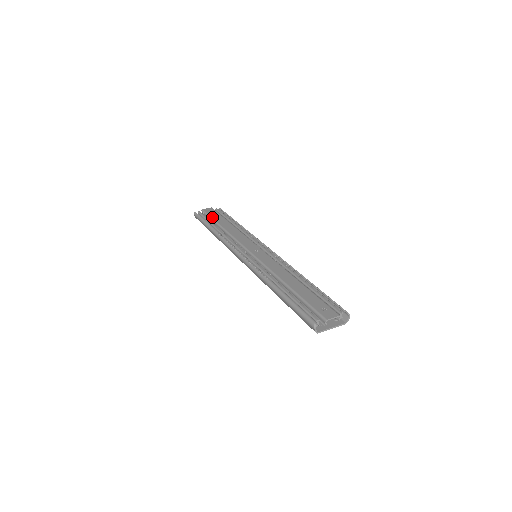
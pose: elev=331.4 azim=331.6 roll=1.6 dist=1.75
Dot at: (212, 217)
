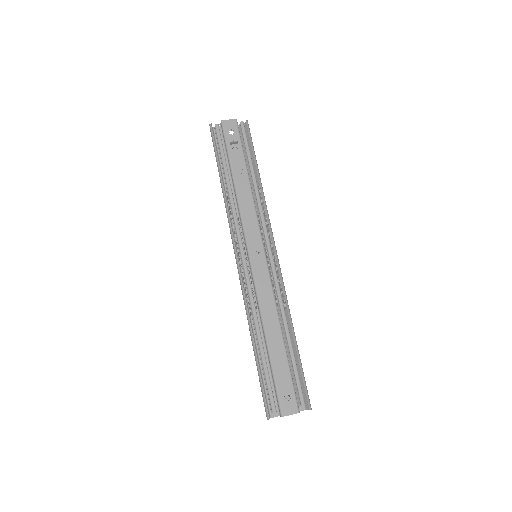
Dot at: (228, 149)
